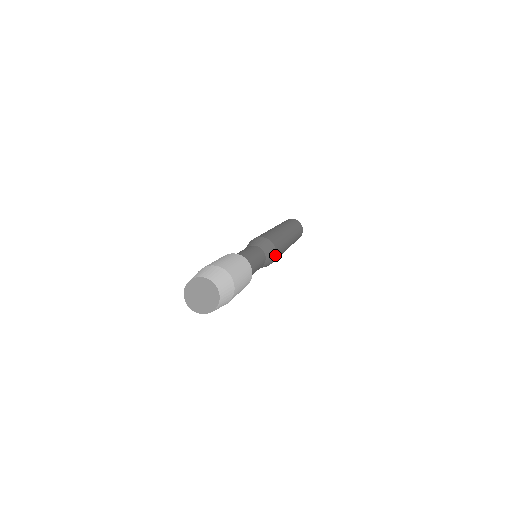
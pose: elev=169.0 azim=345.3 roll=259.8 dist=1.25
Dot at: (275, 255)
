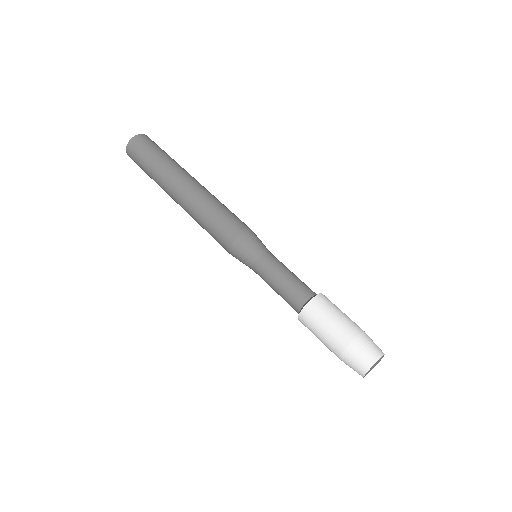
Dot at: occluded
